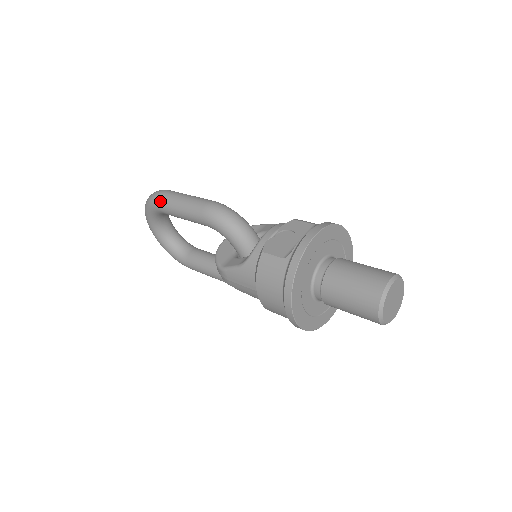
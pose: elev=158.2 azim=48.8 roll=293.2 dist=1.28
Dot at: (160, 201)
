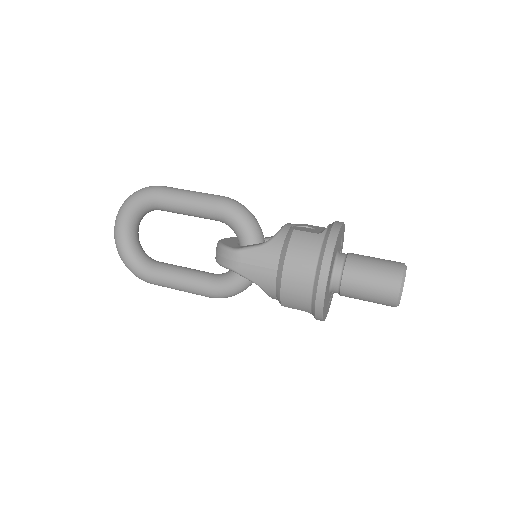
Dot at: (160, 190)
